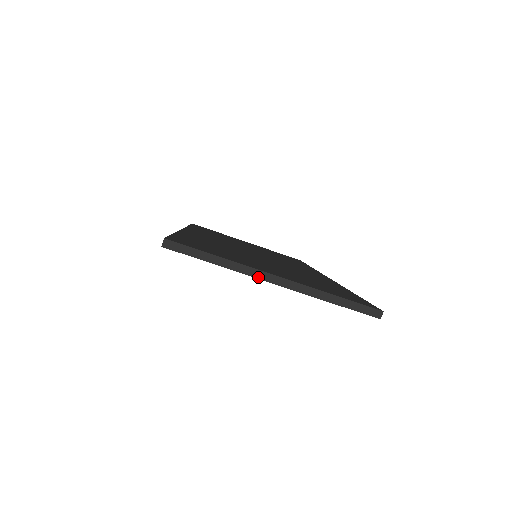
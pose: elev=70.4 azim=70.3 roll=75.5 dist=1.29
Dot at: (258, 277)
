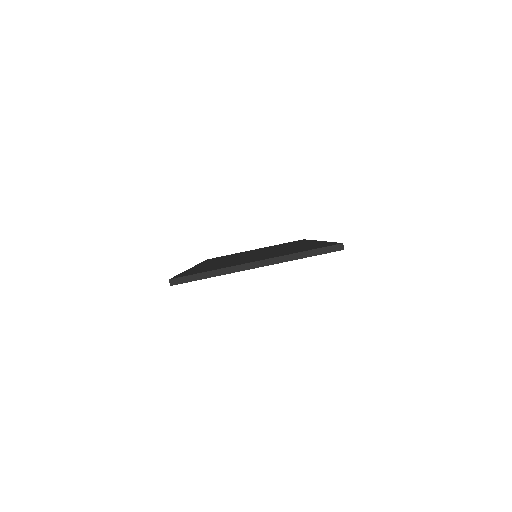
Dot at: (244, 269)
